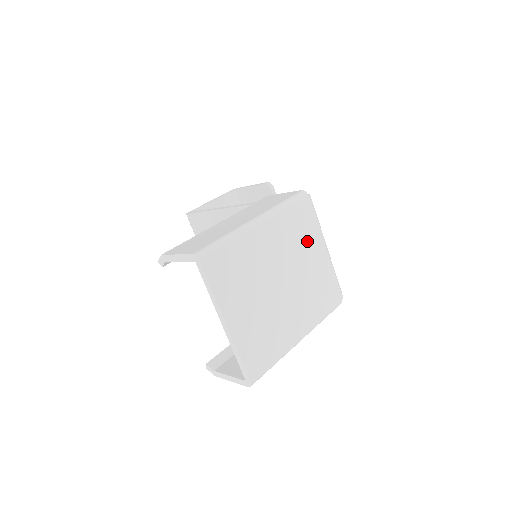
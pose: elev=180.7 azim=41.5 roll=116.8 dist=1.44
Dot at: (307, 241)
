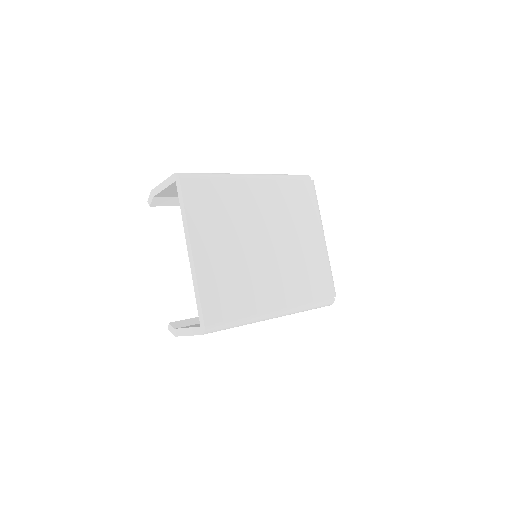
Dot at: (302, 219)
